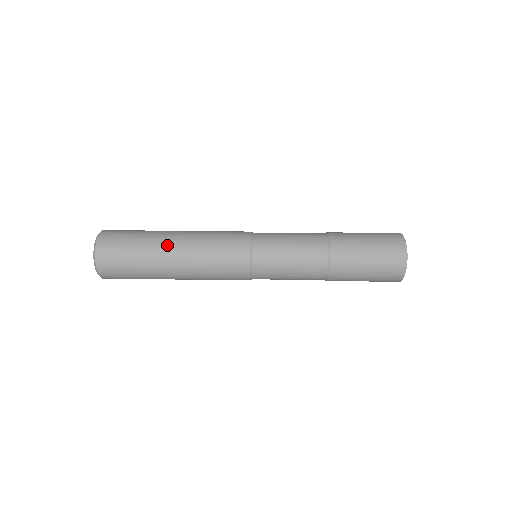
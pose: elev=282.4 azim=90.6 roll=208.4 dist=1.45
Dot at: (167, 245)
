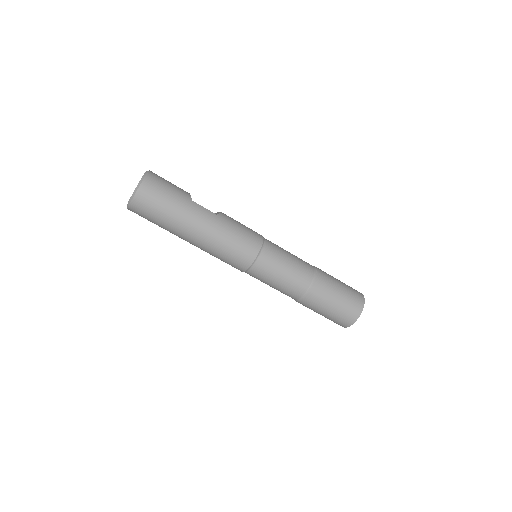
Dot at: (185, 236)
